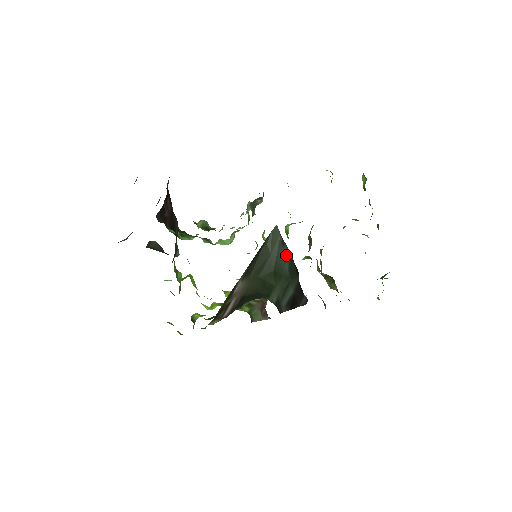
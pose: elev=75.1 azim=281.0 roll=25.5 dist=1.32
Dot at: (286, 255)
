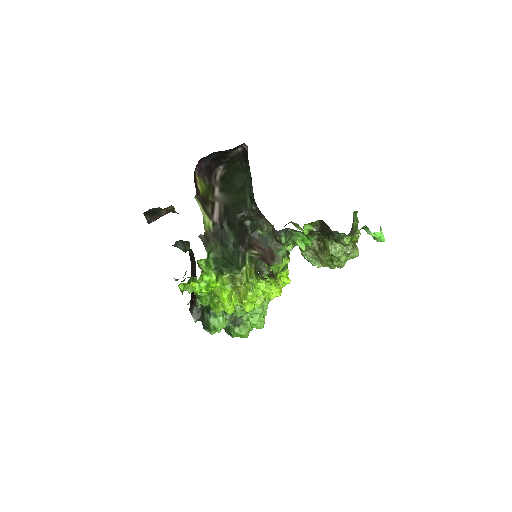
Dot at: (245, 176)
